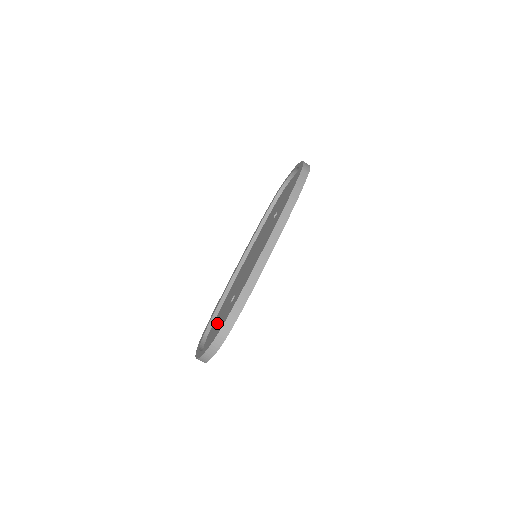
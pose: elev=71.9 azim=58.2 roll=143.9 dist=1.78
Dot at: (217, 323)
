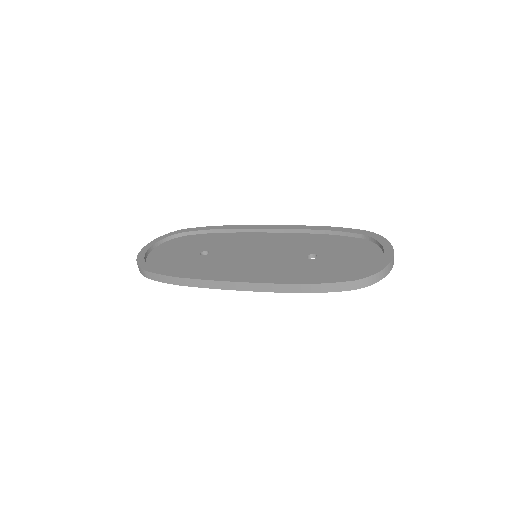
Dot at: (187, 245)
